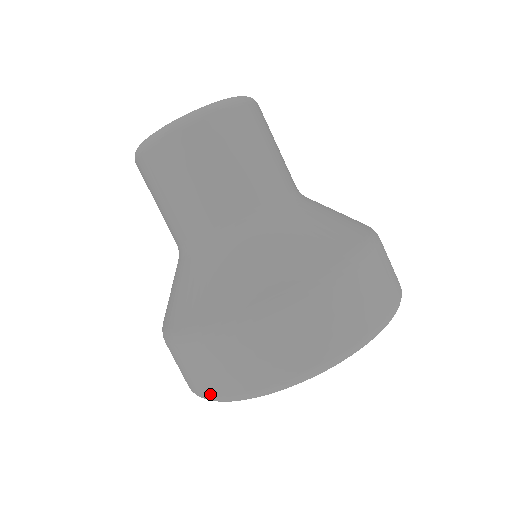
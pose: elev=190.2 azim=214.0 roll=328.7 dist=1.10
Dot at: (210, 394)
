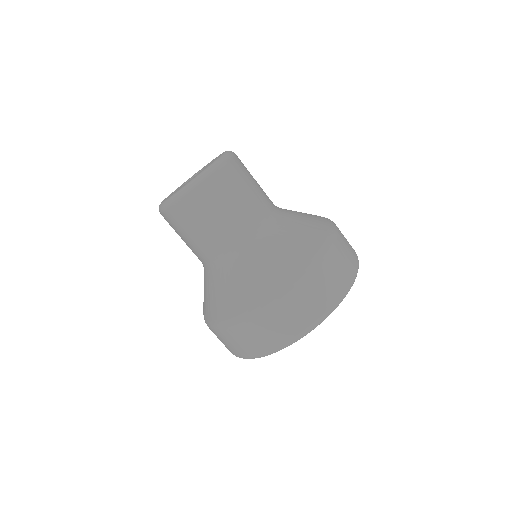
Dot at: (236, 355)
